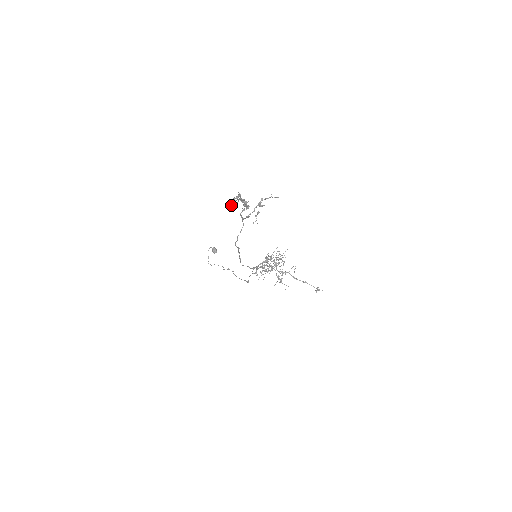
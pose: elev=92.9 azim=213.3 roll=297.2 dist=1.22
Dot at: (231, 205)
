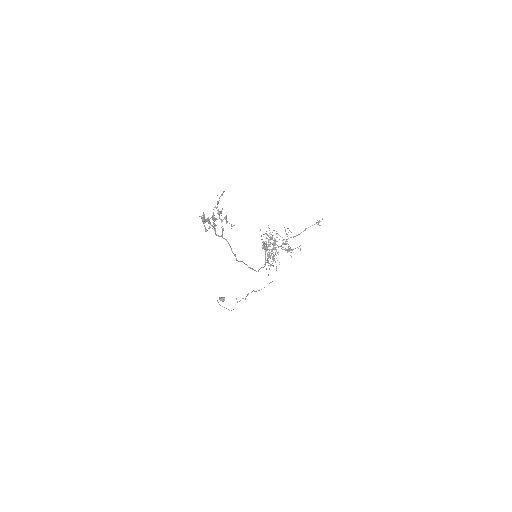
Dot at: occluded
